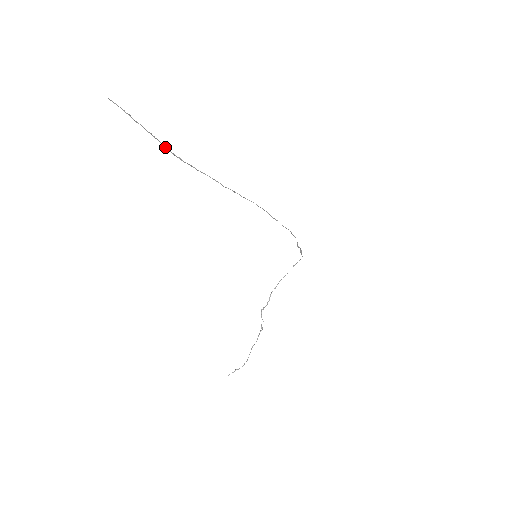
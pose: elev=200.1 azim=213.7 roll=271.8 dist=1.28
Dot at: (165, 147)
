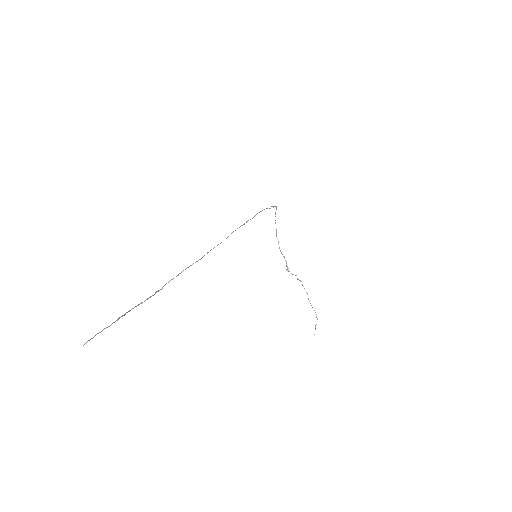
Dot at: (142, 302)
